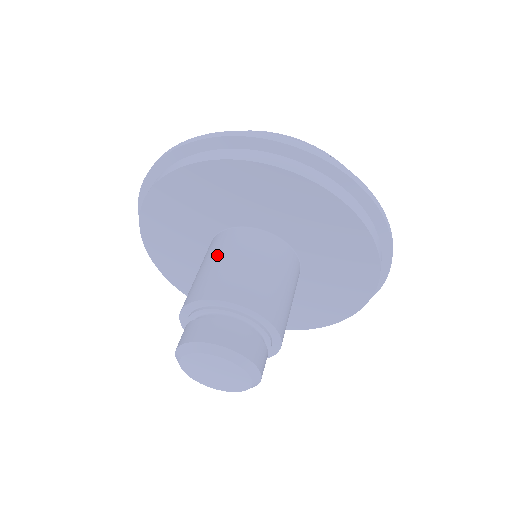
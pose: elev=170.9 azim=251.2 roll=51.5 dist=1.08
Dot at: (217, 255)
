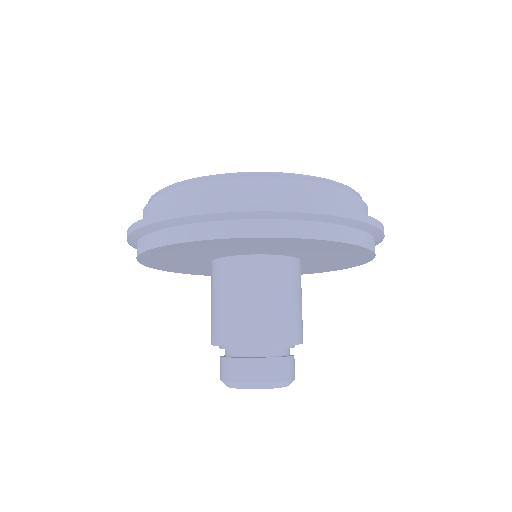
Dot at: (241, 291)
